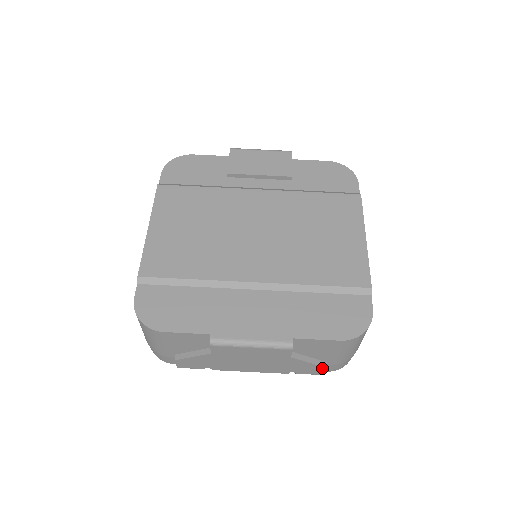
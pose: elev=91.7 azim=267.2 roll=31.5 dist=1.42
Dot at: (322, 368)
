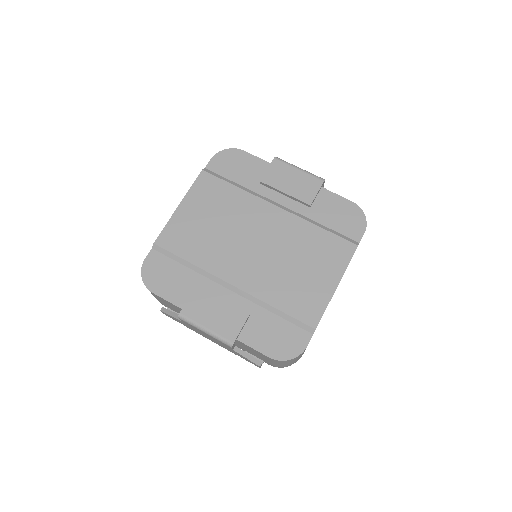
Dot at: (257, 365)
